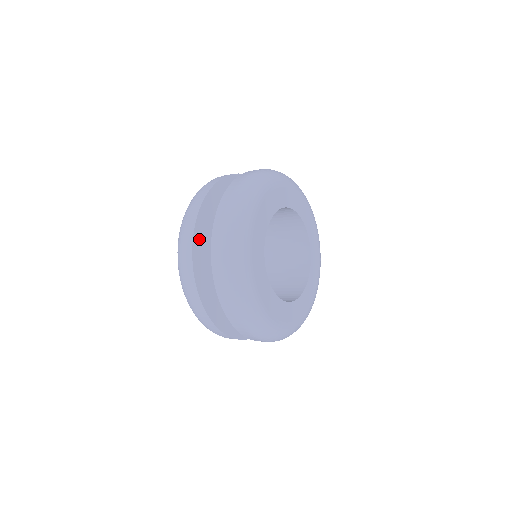
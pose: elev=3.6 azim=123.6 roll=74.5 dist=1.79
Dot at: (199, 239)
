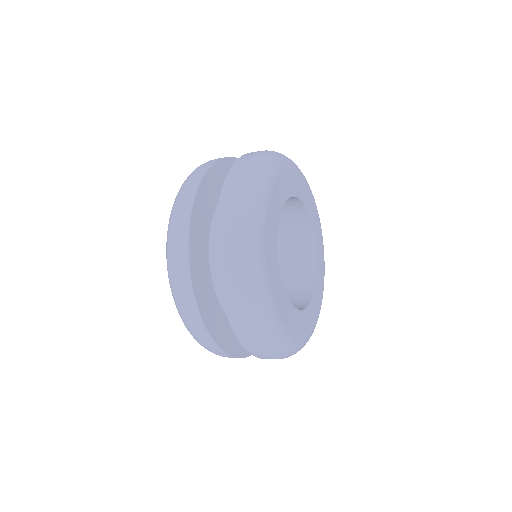
Dot at: (215, 175)
